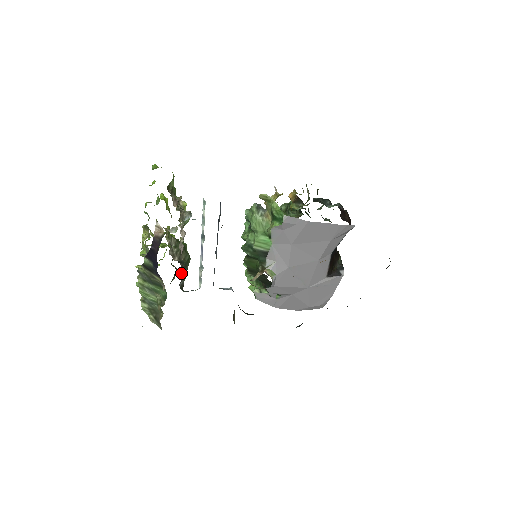
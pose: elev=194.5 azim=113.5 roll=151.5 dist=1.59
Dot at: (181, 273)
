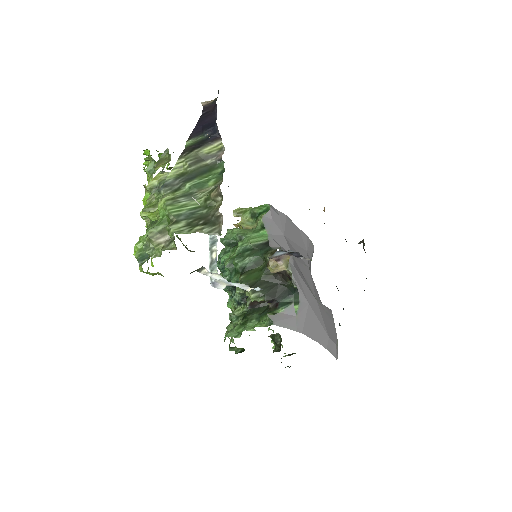
Dot at: occluded
